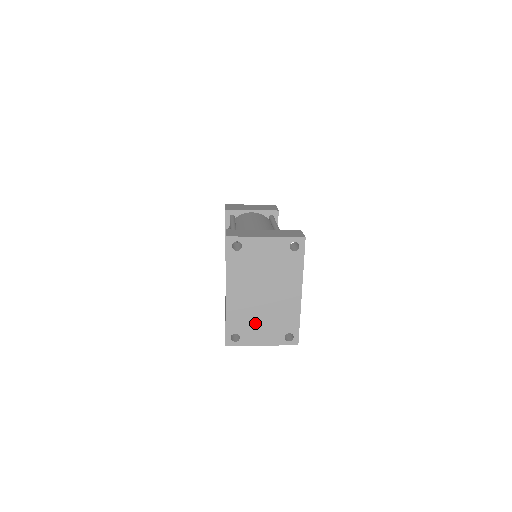
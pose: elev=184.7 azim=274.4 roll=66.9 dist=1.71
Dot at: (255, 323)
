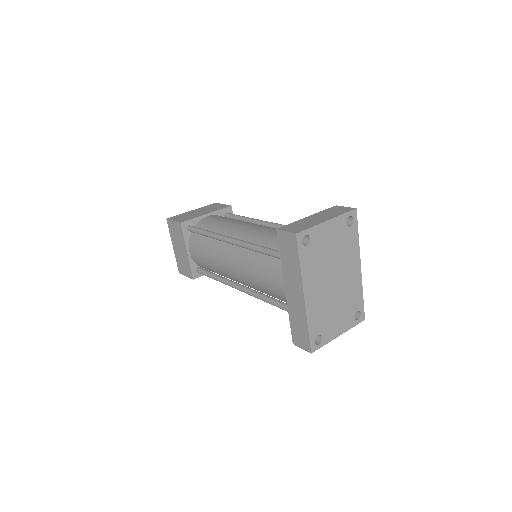
Dot at: (331, 316)
